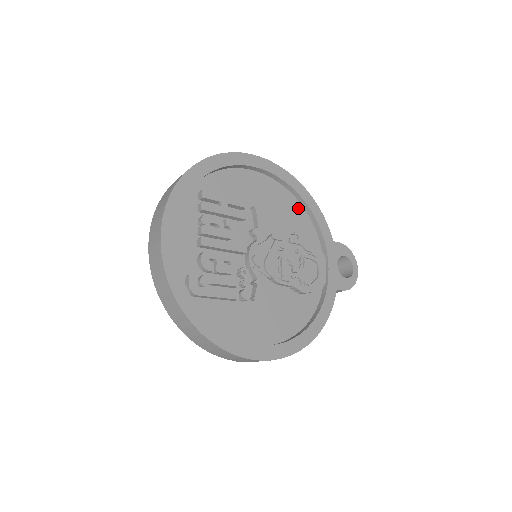
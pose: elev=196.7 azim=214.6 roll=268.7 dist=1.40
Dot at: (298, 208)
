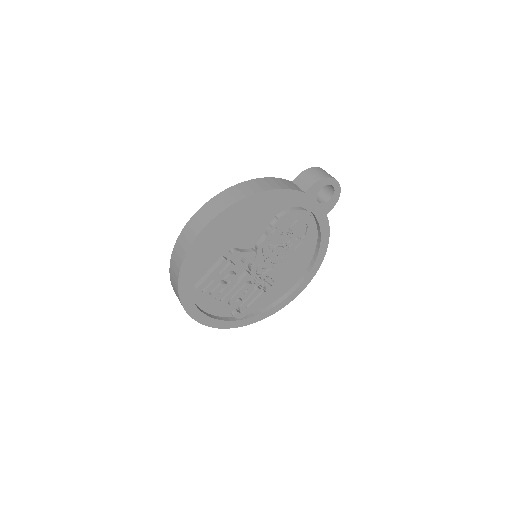
Dot at: (260, 204)
